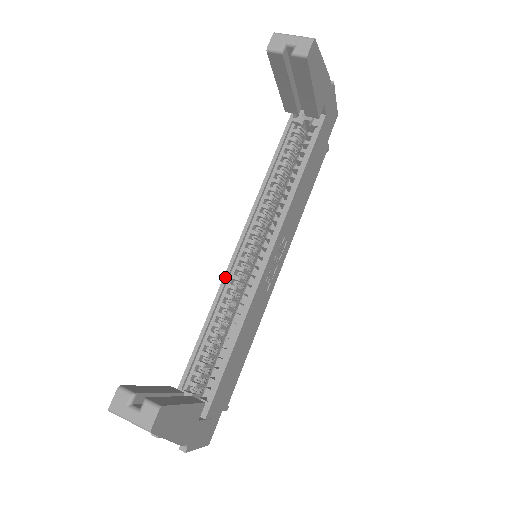
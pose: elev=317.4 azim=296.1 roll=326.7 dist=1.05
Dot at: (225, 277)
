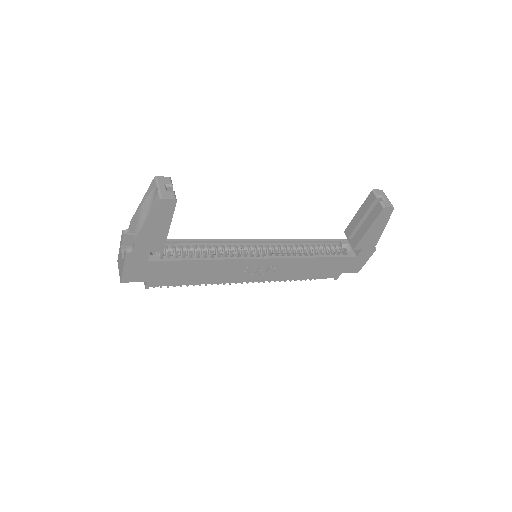
Dot at: (236, 240)
